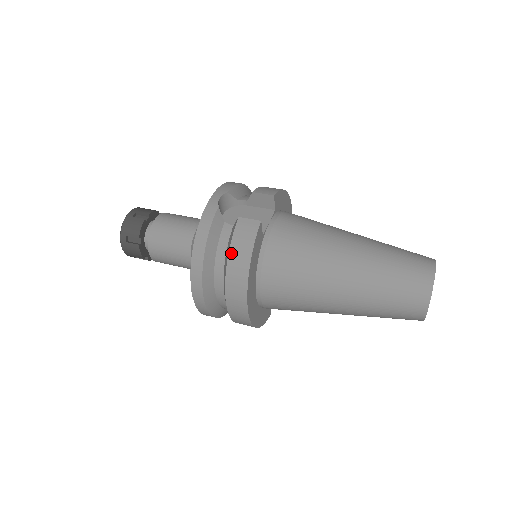
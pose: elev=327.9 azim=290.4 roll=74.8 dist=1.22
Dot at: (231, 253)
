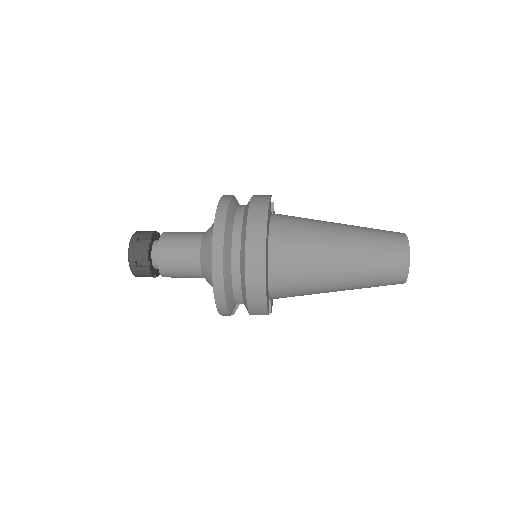
Dot at: (252, 203)
